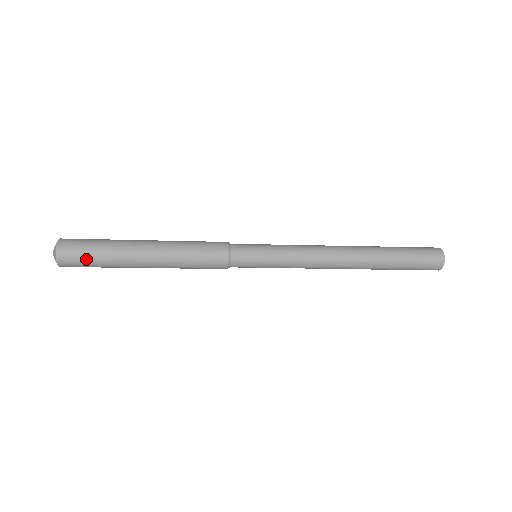
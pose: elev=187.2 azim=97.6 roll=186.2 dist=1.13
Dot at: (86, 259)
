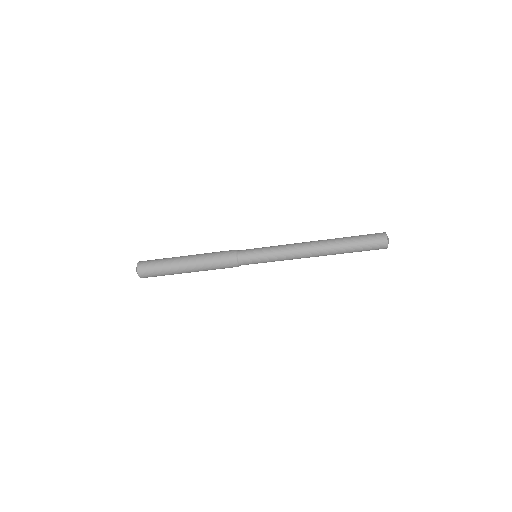
Dot at: (154, 262)
